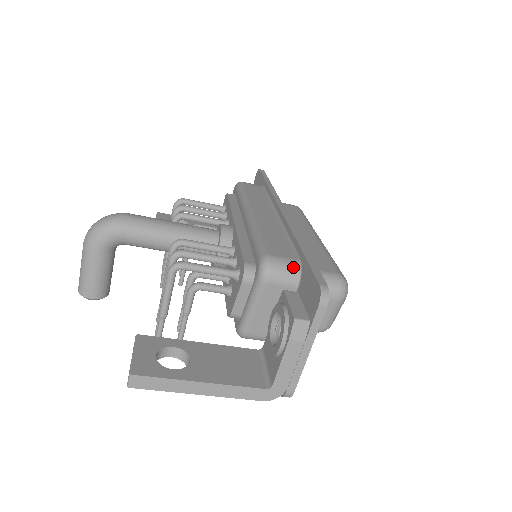
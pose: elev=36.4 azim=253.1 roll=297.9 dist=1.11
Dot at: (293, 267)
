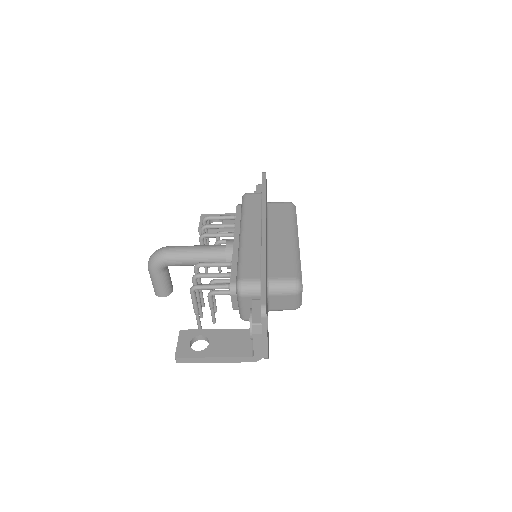
Dot at: (256, 285)
